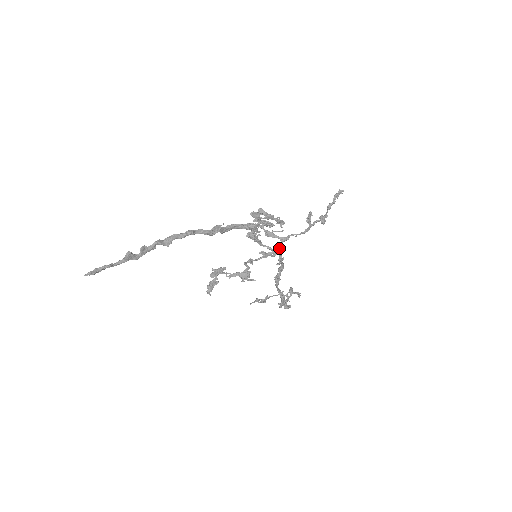
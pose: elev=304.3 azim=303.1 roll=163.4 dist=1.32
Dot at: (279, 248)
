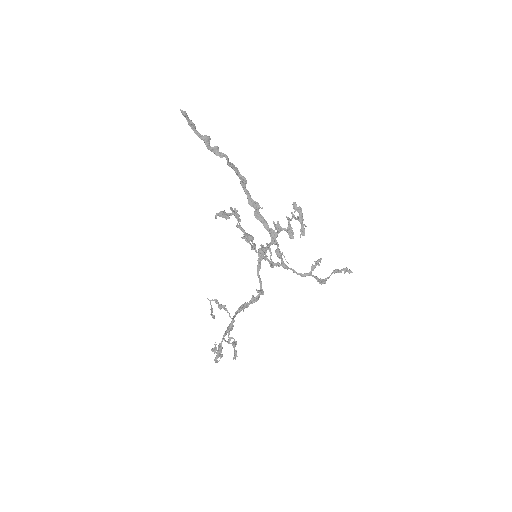
Dot at: (277, 265)
